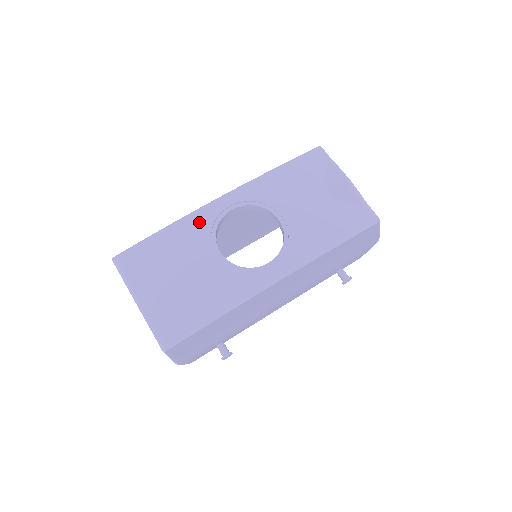
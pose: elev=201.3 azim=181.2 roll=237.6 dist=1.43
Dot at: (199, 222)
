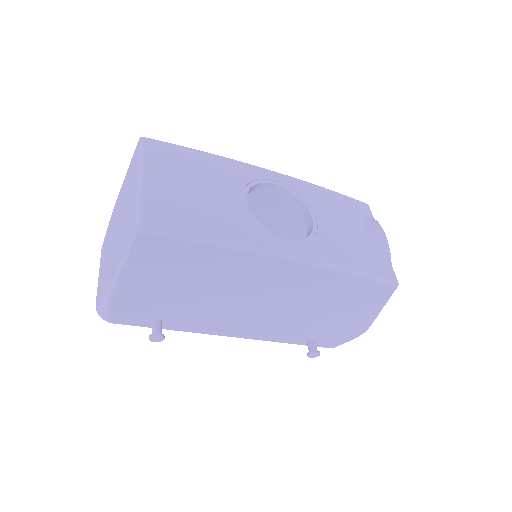
Dot at: (241, 170)
